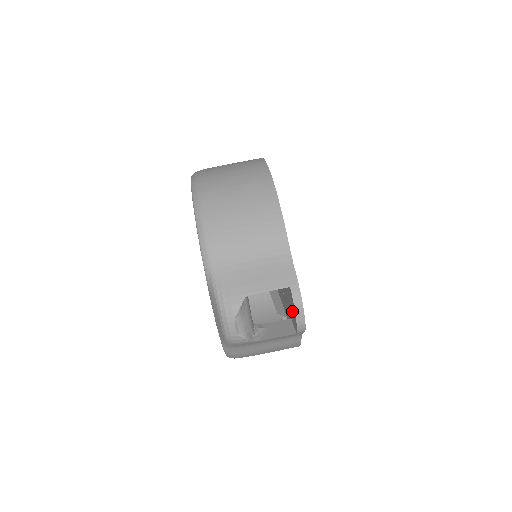
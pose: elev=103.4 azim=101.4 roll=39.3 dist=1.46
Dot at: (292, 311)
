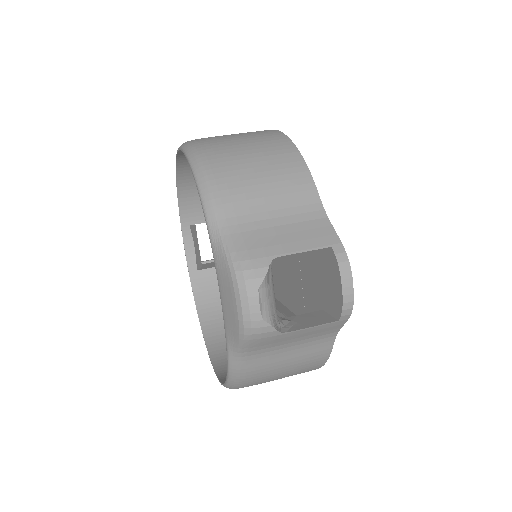
Dot at: (330, 289)
